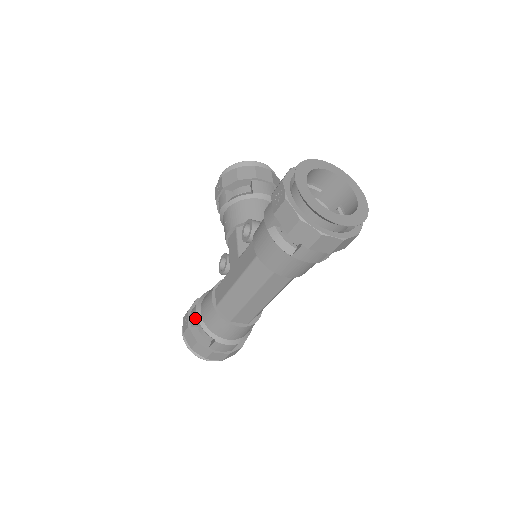
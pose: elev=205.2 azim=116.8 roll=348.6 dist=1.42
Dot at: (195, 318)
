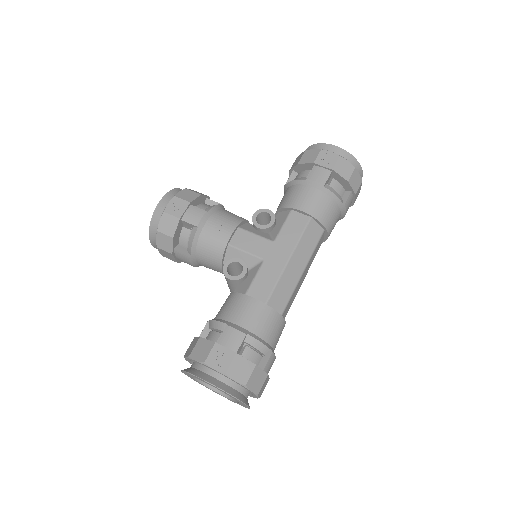
Dot at: (242, 335)
